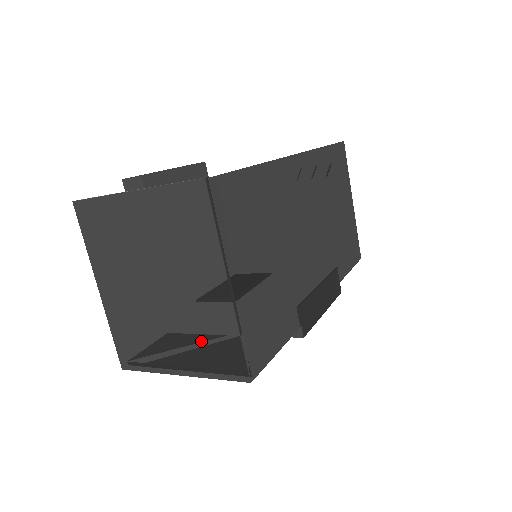
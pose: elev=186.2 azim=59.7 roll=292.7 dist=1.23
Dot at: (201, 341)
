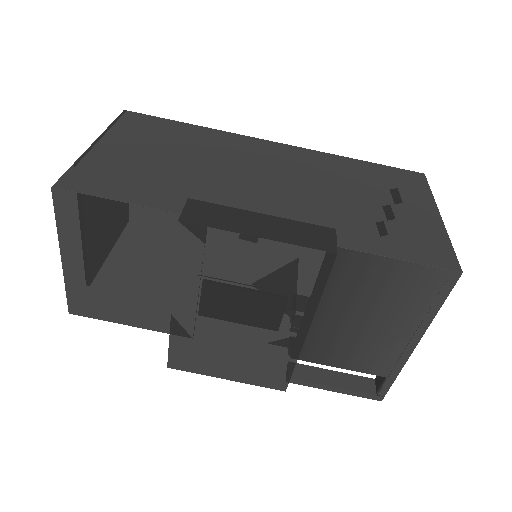
Dot at: occluded
